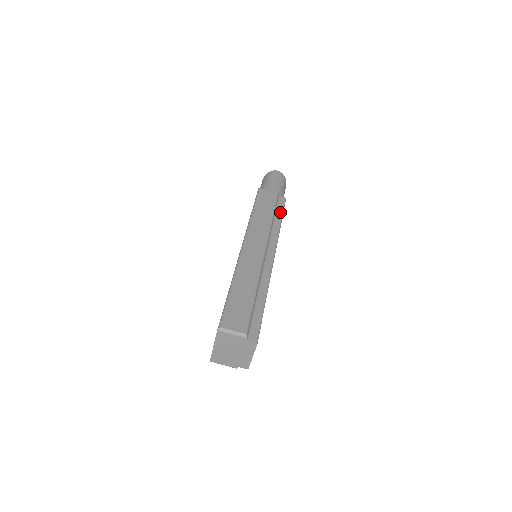
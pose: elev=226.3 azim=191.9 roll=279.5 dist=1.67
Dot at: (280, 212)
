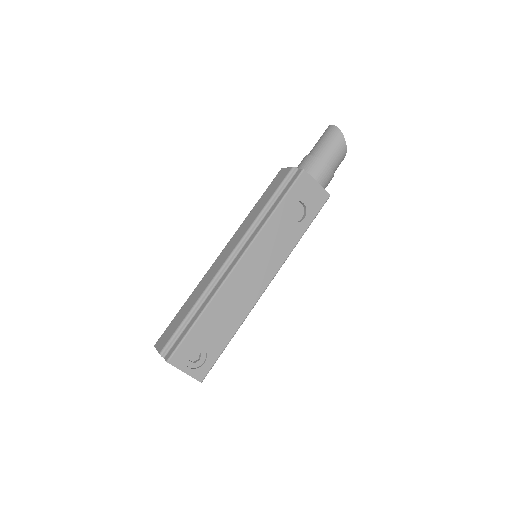
Dot at: (283, 194)
